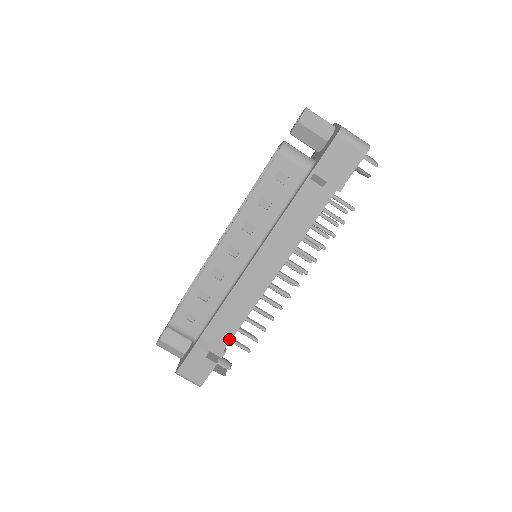
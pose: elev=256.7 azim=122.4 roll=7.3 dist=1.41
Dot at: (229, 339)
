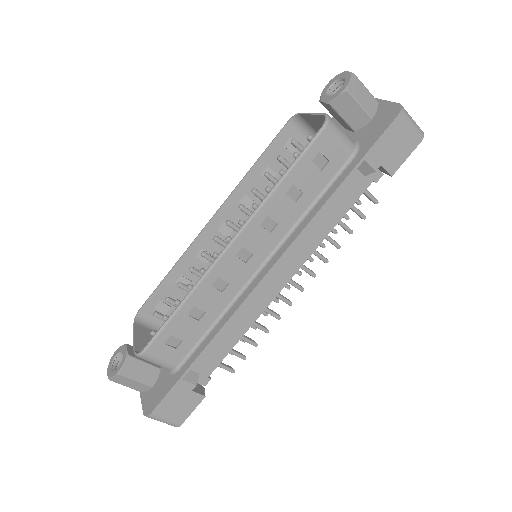
Dot at: (218, 362)
